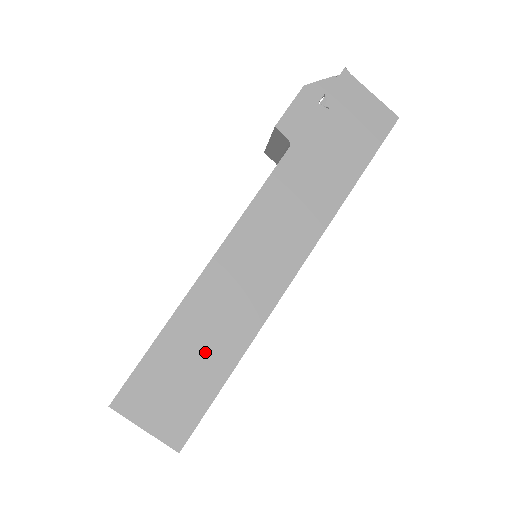
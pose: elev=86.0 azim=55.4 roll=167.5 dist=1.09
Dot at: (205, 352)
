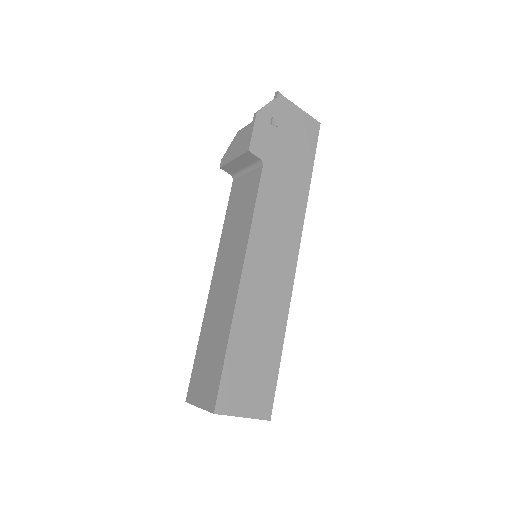
Dot at: (262, 342)
